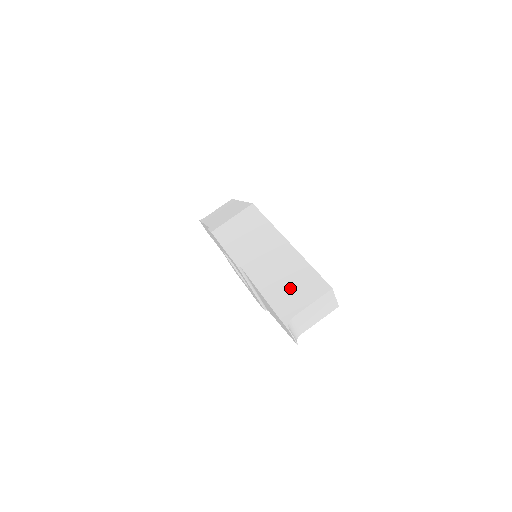
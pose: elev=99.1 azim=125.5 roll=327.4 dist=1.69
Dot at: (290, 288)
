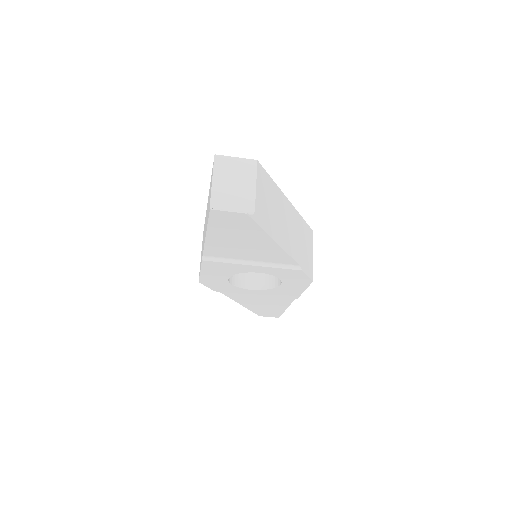
Dot at: occluded
